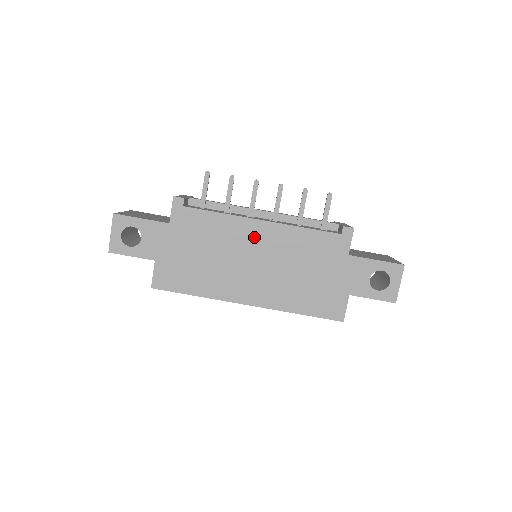
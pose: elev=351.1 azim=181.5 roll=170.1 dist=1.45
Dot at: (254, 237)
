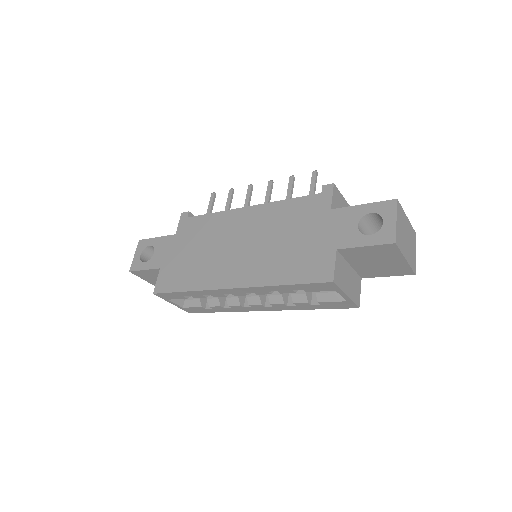
Dot at: (240, 223)
